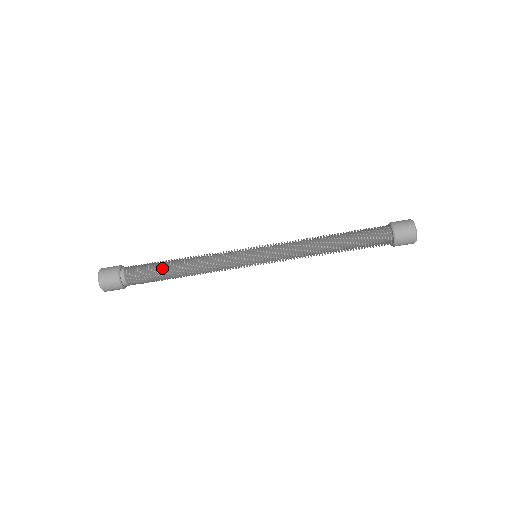
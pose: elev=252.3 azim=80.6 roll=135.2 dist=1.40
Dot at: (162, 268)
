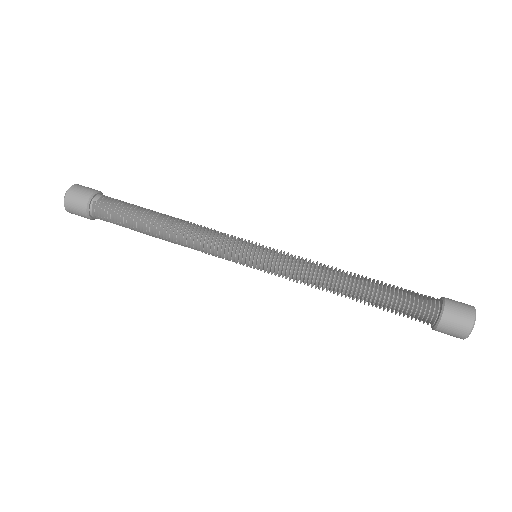
Dot at: (149, 209)
